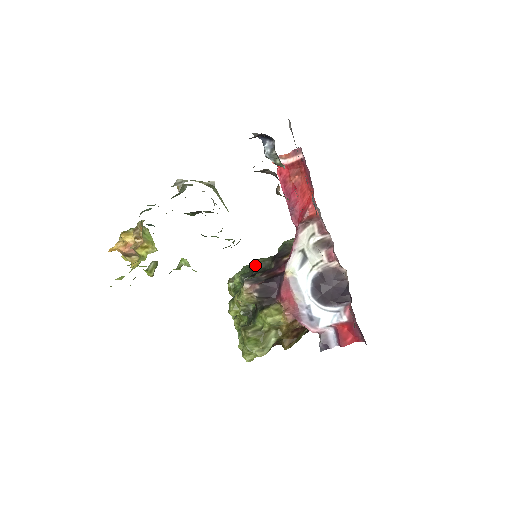
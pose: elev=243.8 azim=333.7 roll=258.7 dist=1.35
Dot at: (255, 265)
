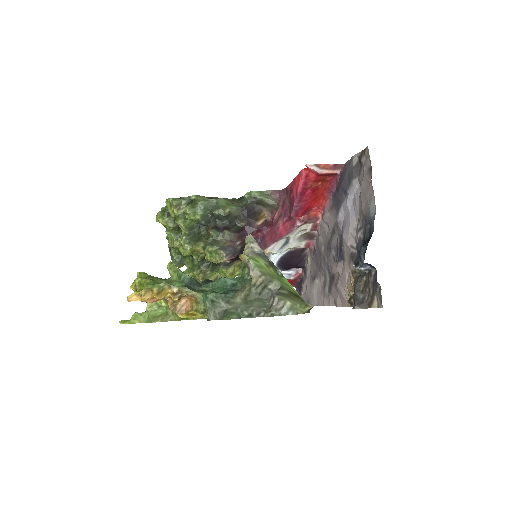
Dot at: (222, 217)
